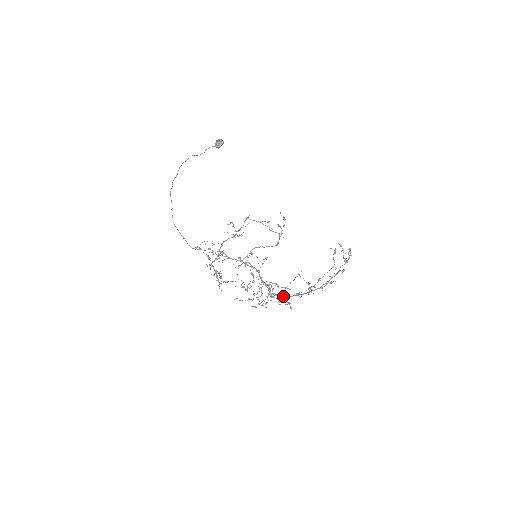
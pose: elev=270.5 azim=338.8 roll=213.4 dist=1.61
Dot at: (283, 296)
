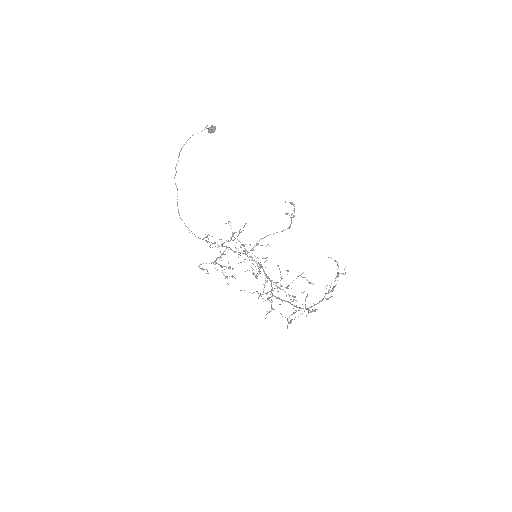
Dot at: (281, 300)
